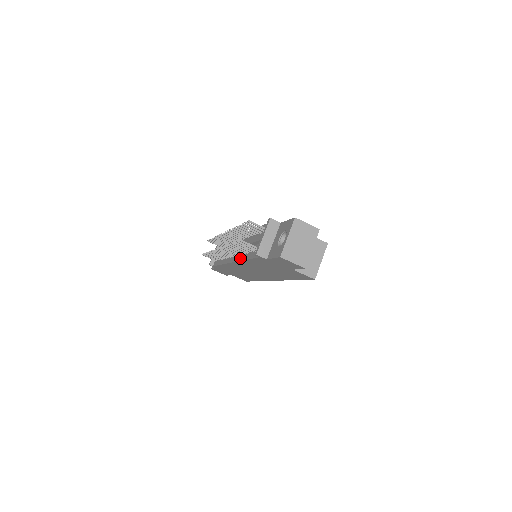
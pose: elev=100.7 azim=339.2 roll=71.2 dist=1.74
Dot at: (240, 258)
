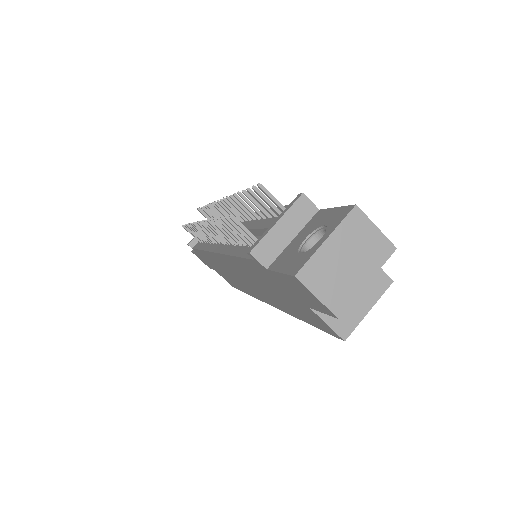
Dot at: (226, 249)
